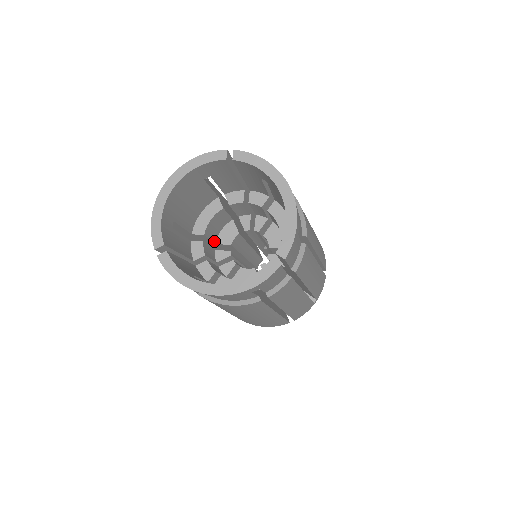
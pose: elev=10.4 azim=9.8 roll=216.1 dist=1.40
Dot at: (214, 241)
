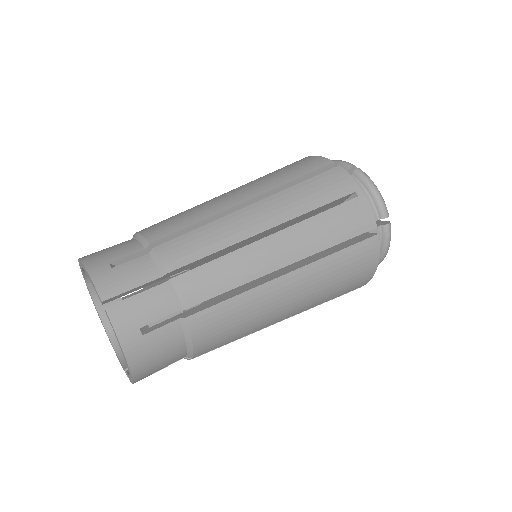
Dot at: occluded
